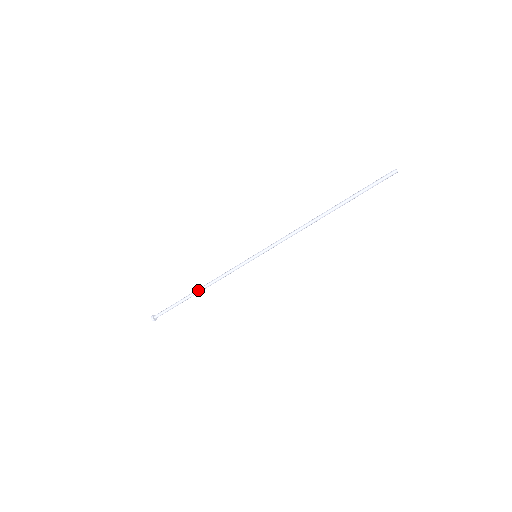
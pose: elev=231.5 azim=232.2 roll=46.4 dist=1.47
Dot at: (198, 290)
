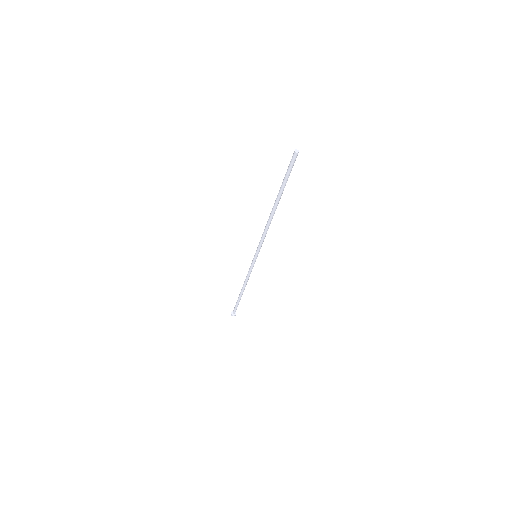
Dot at: (241, 289)
